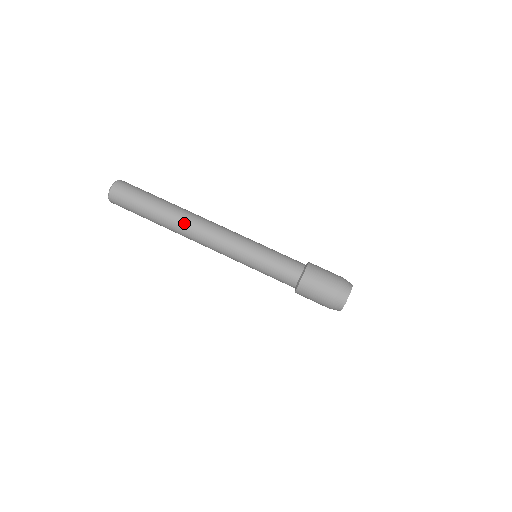
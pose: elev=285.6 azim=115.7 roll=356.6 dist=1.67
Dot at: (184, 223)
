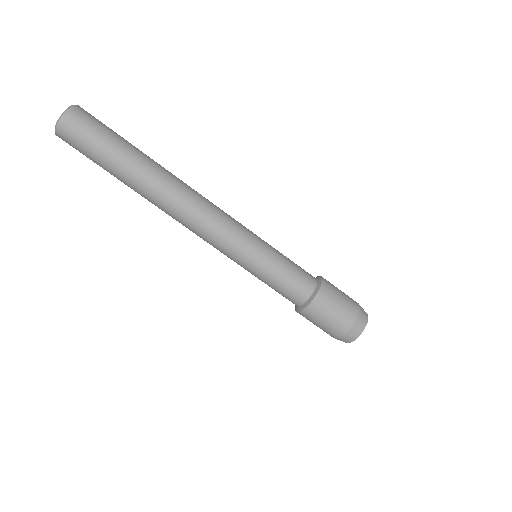
Dot at: (161, 205)
